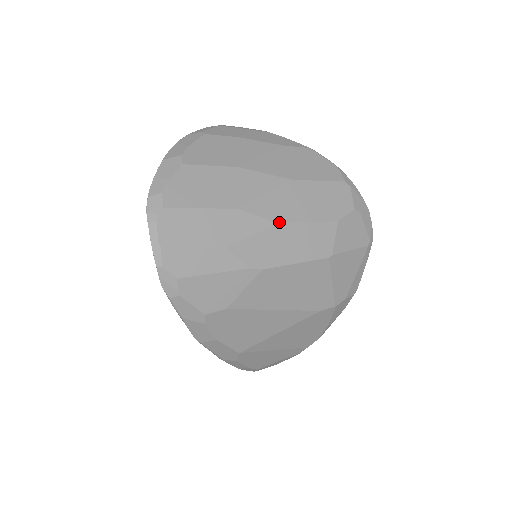
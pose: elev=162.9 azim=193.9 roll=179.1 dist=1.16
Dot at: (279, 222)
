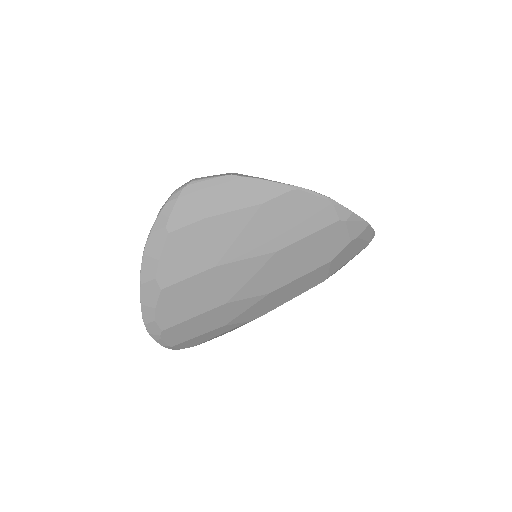
Dot at: (269, 293)
